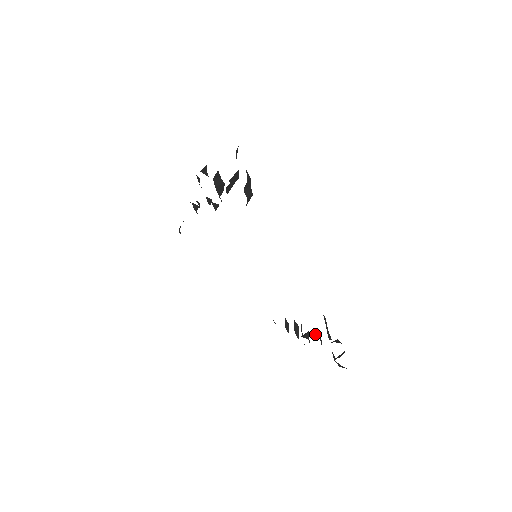
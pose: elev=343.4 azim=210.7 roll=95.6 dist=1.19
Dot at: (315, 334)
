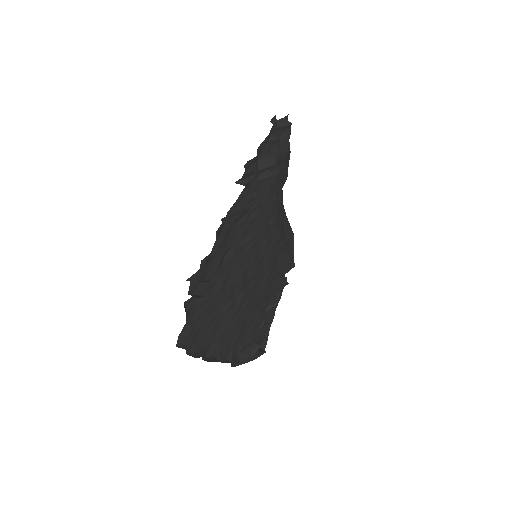
Dot at: occluded
